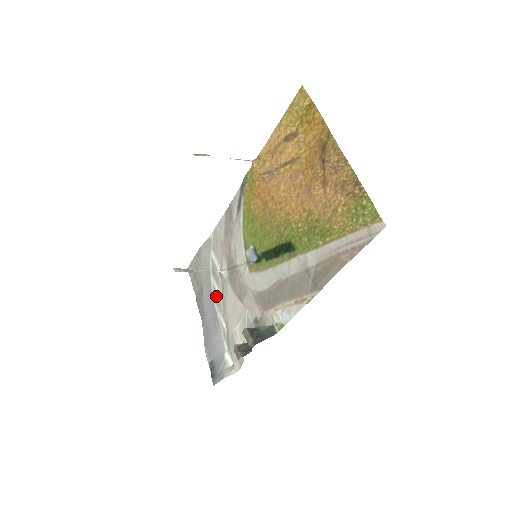
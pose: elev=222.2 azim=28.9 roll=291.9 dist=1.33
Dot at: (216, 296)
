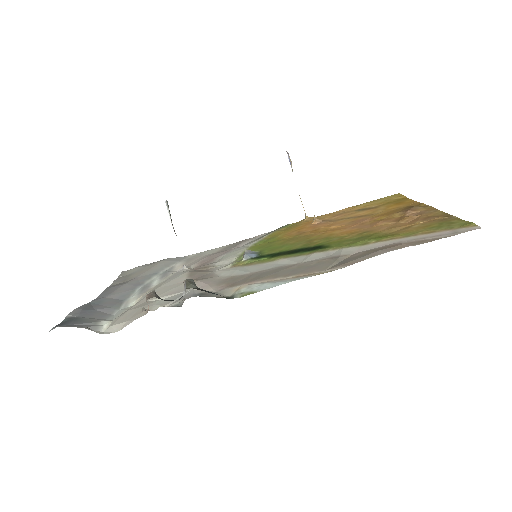
Dot at: (147, 286)
